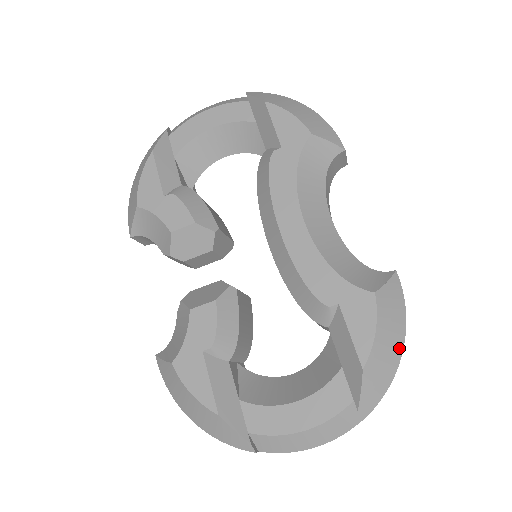
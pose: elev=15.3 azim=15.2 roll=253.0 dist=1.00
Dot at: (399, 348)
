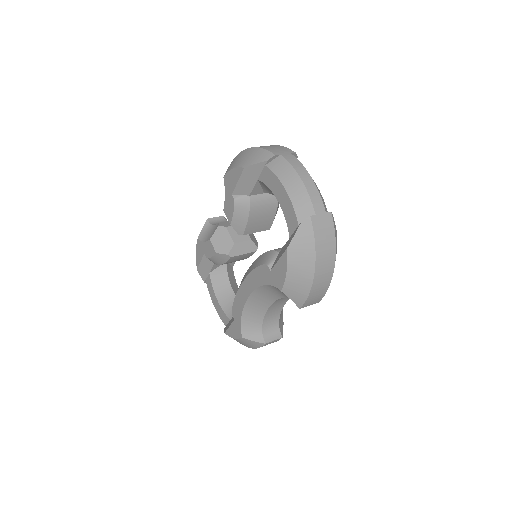
Dot at: occluded
